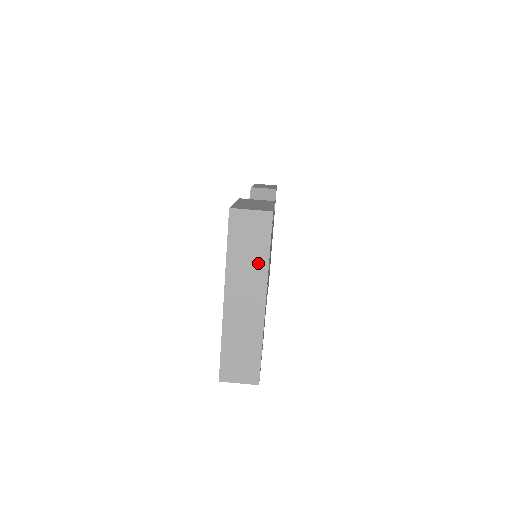
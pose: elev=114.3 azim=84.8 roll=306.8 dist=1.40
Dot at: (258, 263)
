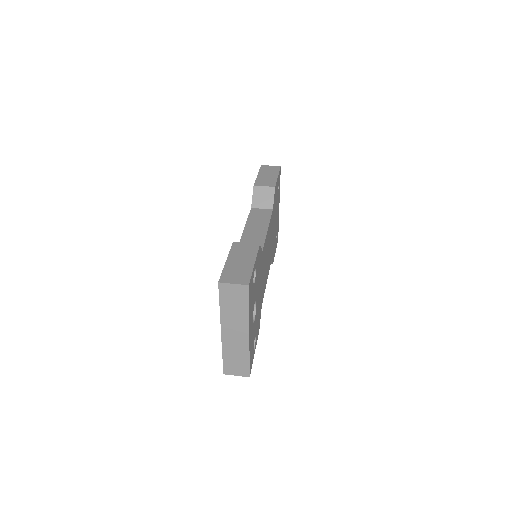
Dot at: (242, 314)
